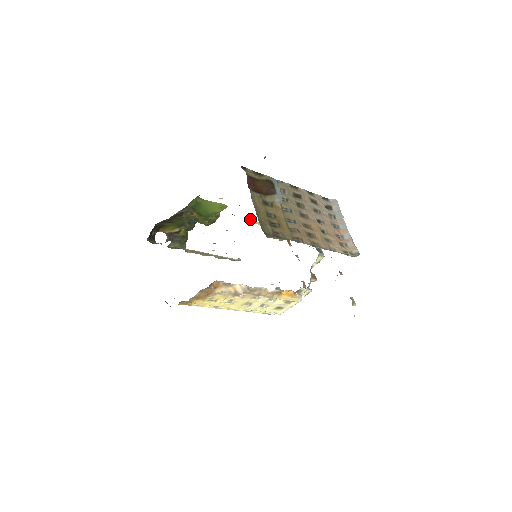
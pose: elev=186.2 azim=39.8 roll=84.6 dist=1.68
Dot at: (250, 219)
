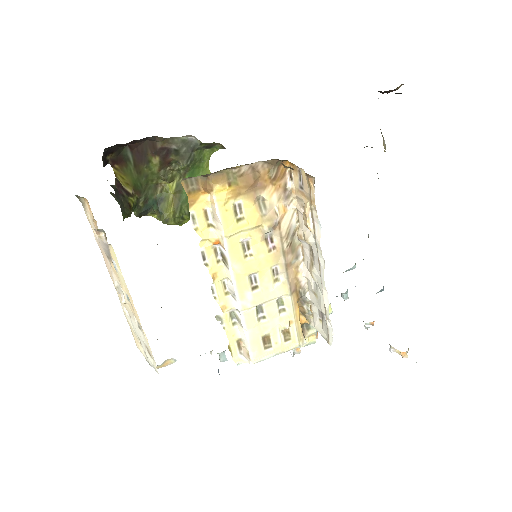
Dot at: occluded
